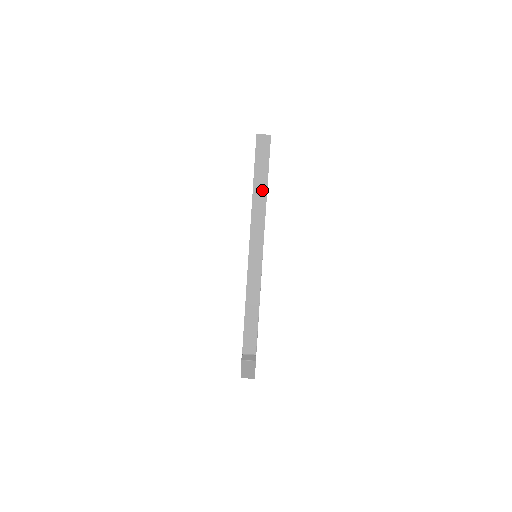
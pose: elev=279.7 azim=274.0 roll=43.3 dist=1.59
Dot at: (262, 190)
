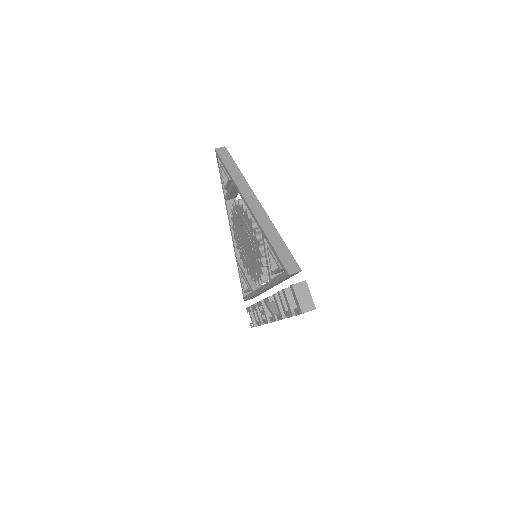
Dot at: (236, 172)
